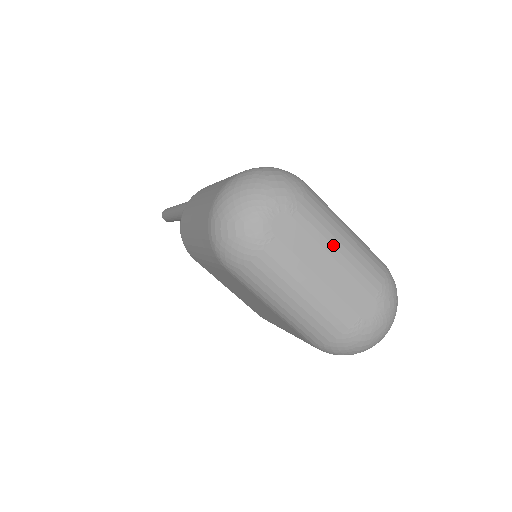
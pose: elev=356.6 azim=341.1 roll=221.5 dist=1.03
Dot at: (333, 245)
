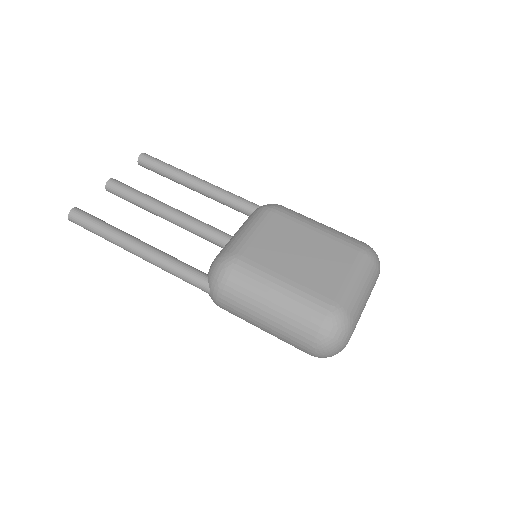
Dot at: occluded
